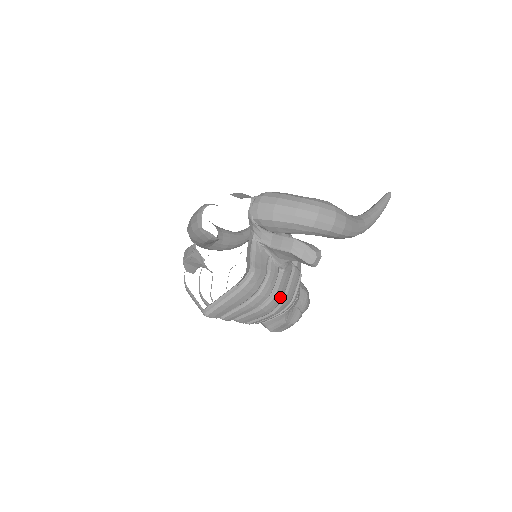
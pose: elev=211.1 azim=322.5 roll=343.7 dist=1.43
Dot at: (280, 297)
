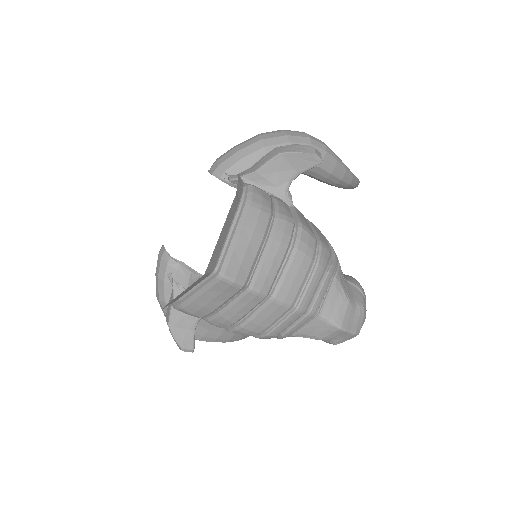
Dot at: (310, 231)
